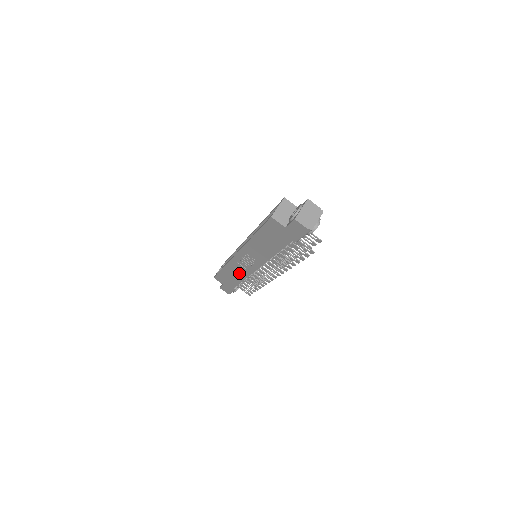
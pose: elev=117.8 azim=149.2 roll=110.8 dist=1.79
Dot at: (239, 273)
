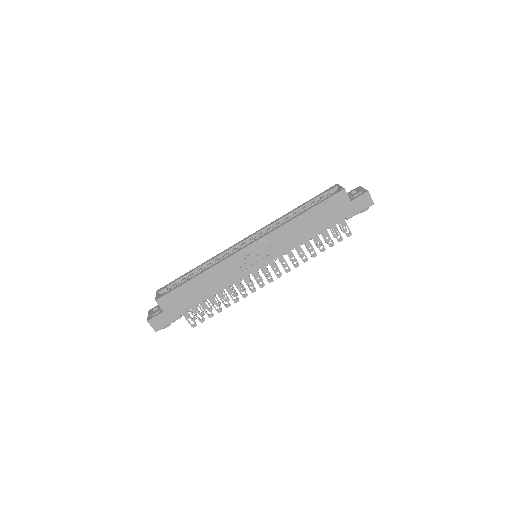
Dot at: (222, 280)
